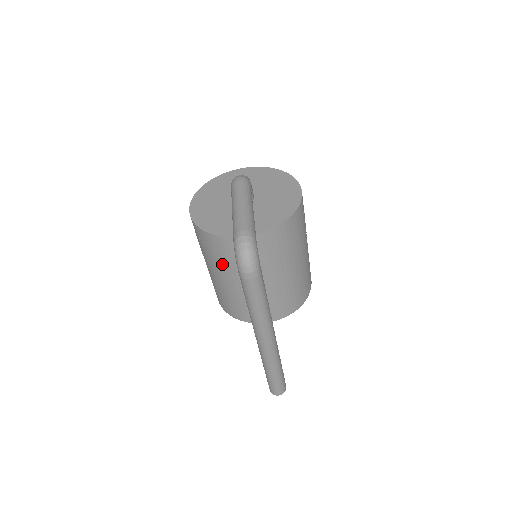
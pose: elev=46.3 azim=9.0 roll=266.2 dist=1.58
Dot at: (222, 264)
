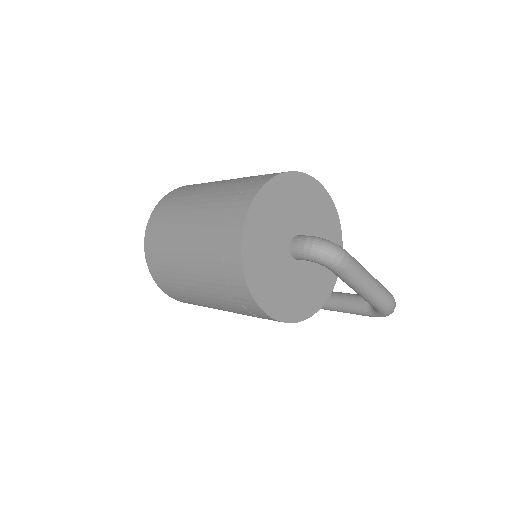
Dot at: occluded
